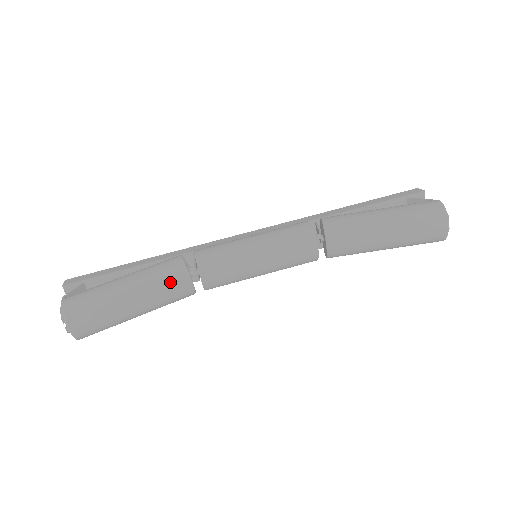
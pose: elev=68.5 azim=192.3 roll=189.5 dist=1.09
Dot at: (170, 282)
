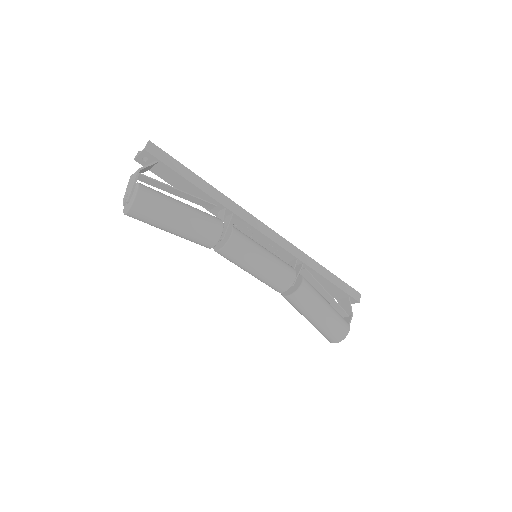
Dot at: (202, 241)
